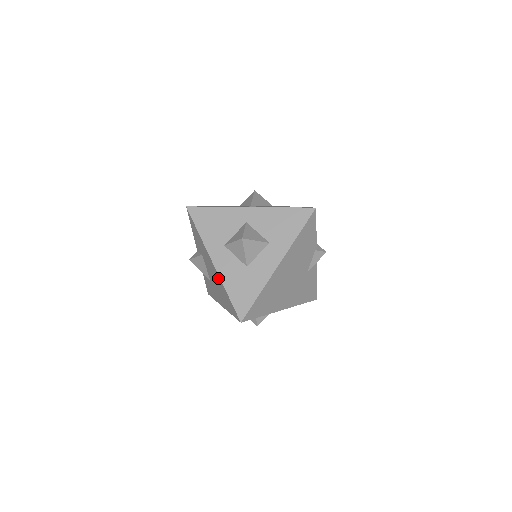
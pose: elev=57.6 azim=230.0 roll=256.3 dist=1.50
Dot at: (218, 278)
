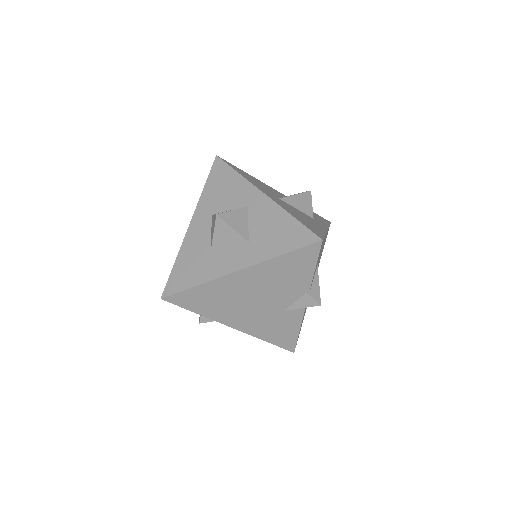
Dot at: occluded
